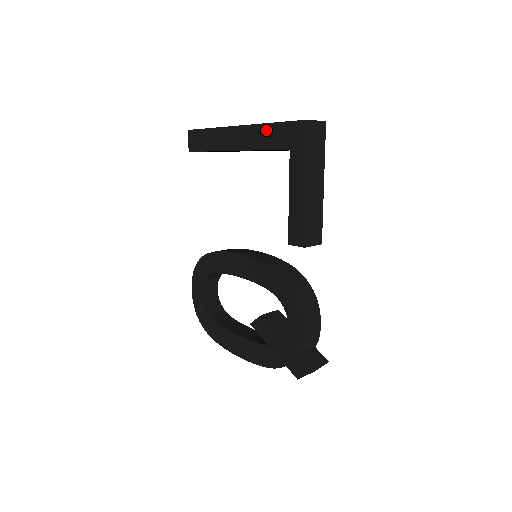
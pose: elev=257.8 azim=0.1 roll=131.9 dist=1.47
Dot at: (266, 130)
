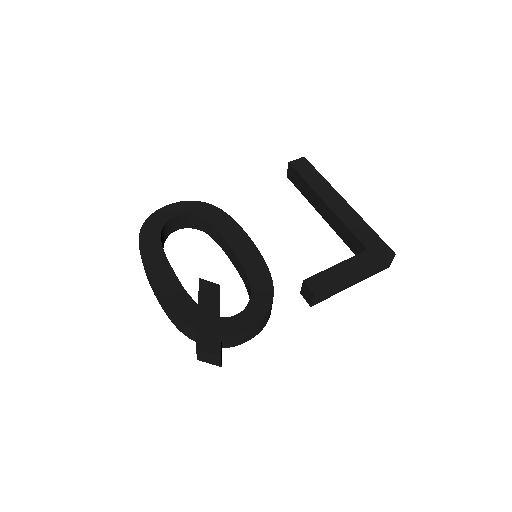
Dot at: (363, 225)
